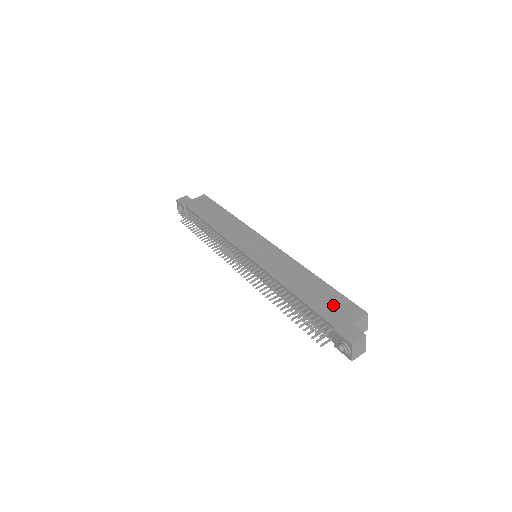
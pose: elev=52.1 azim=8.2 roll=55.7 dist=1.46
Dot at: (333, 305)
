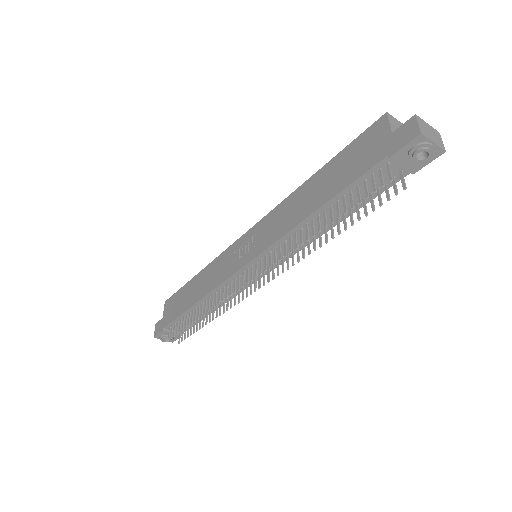
Dot at: (356, 157)
